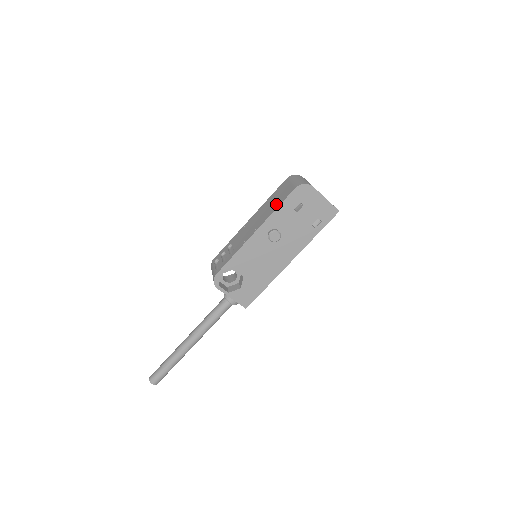
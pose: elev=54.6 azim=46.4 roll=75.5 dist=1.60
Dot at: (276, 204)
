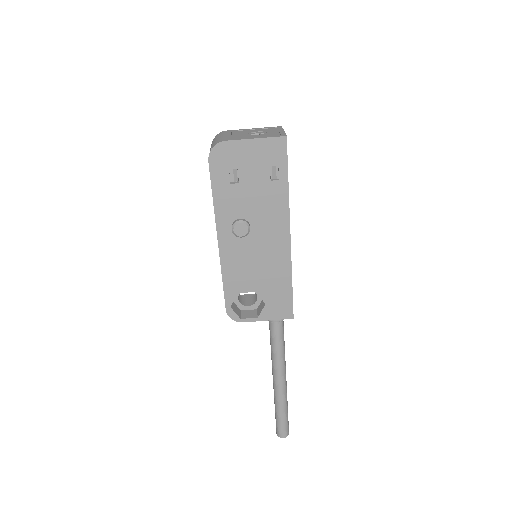
Dot at: occluded
